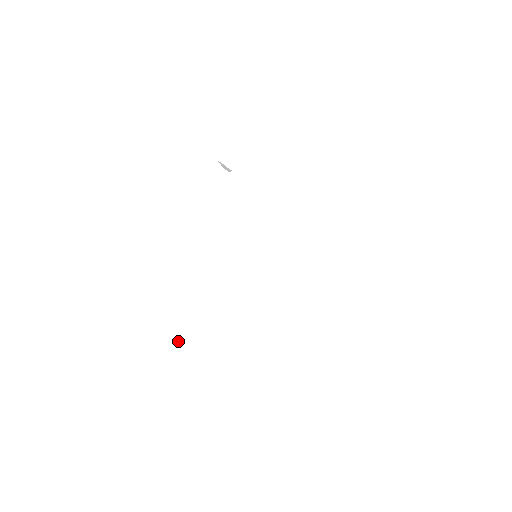
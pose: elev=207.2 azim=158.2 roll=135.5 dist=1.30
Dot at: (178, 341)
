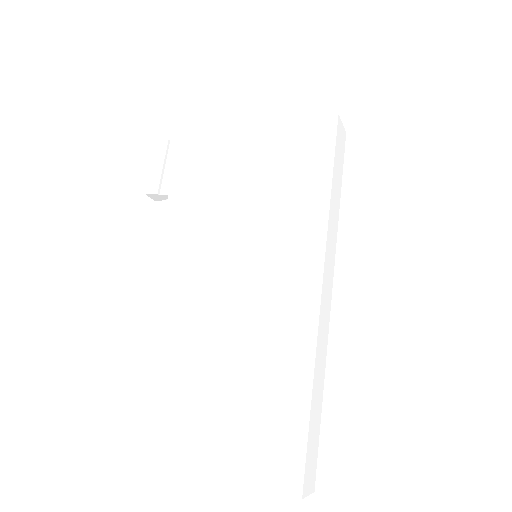
Dot at: (235, 397)
